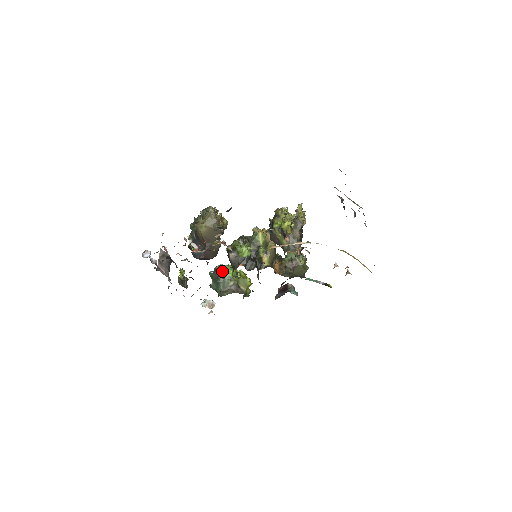
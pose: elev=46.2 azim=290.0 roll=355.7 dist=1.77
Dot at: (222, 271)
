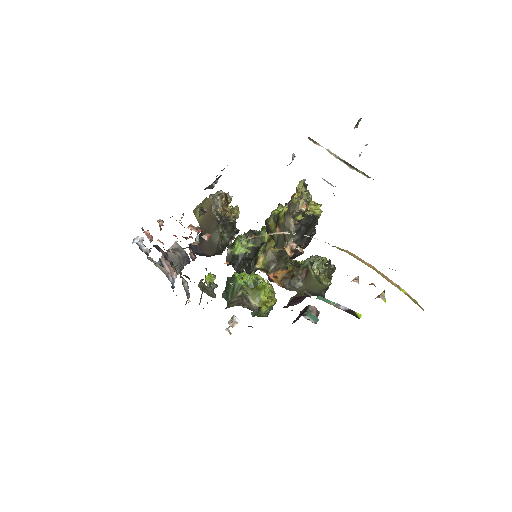
Dot at: (236, 277)
